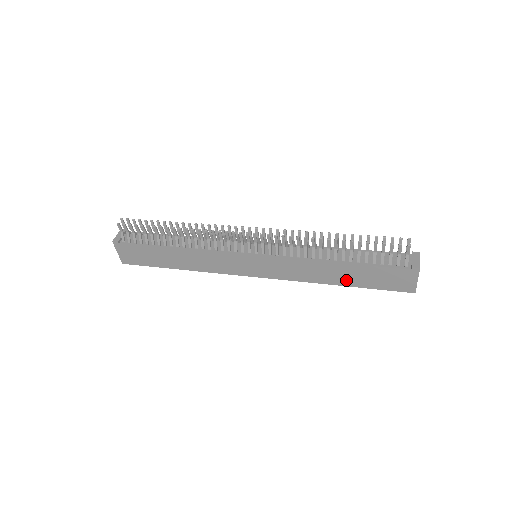
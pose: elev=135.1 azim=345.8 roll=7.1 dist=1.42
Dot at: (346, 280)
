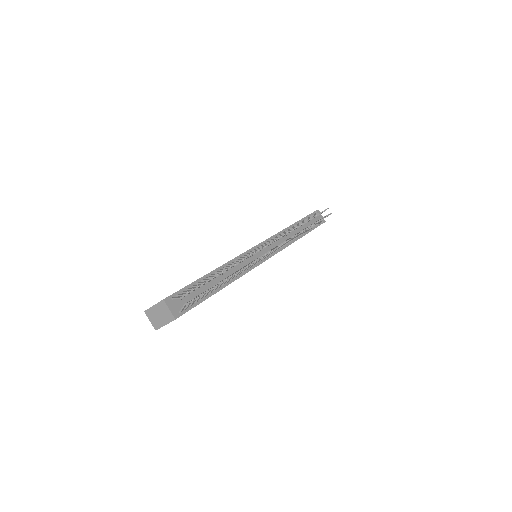
Dot at: occluded
